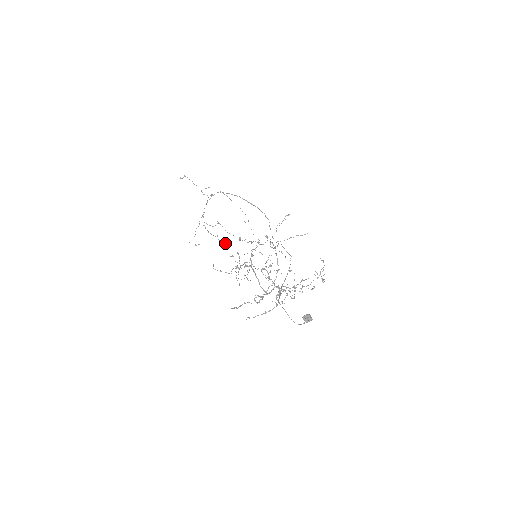
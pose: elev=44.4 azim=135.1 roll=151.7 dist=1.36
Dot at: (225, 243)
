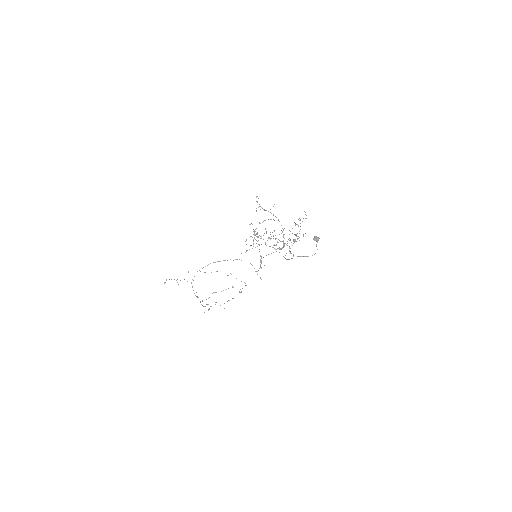
Dot at: (224, 308)
